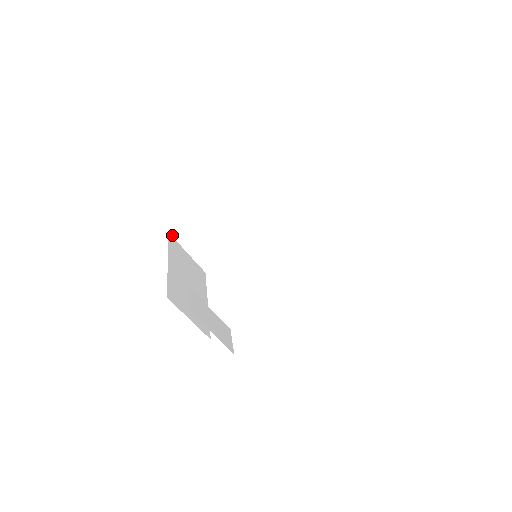
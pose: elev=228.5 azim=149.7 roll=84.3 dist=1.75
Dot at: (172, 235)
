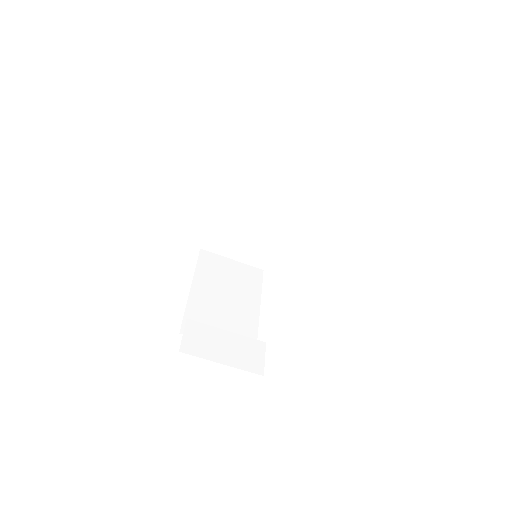
Dot at: (205, 249)
